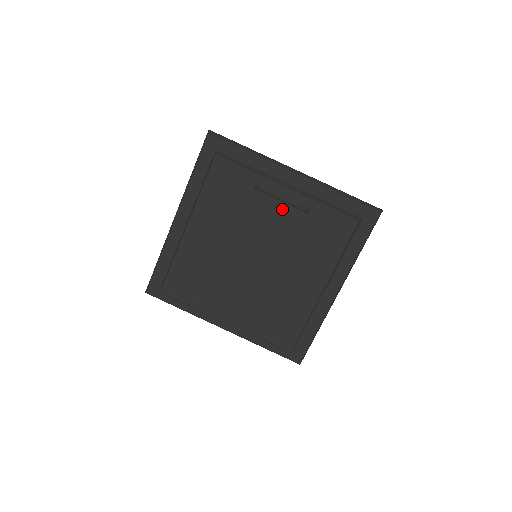
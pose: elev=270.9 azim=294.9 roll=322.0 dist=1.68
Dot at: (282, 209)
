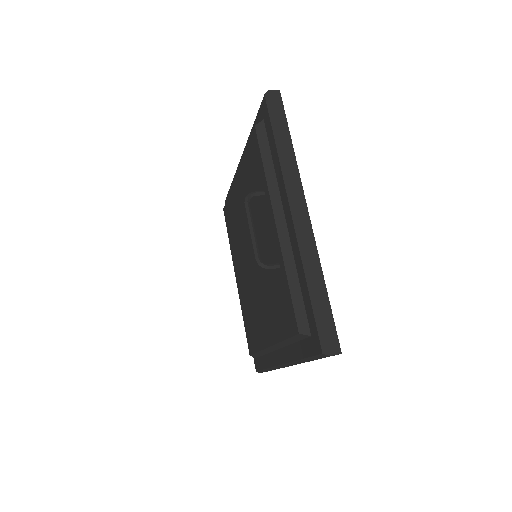
Dot at: (269, 238)
